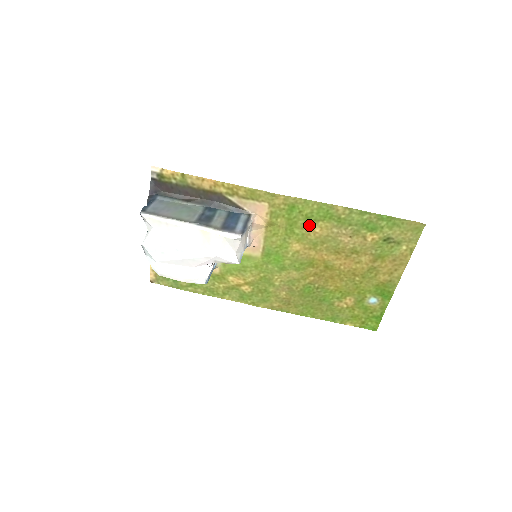
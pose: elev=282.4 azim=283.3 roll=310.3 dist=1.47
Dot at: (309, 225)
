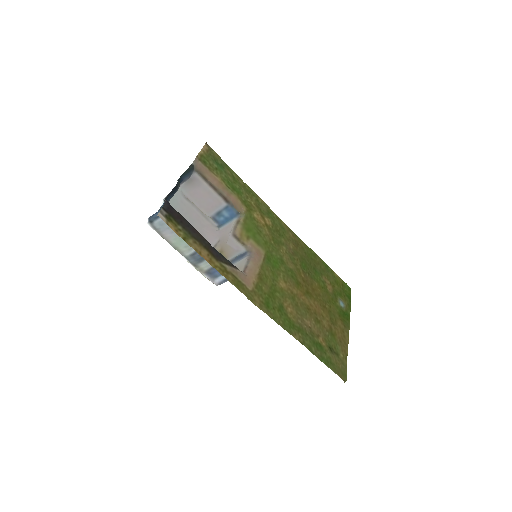
Dot at: (283, 307)
